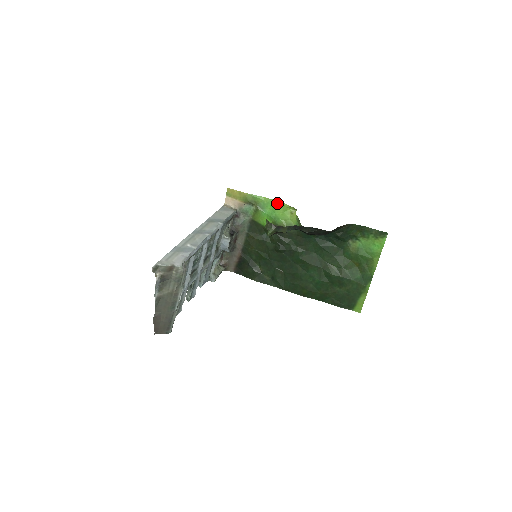
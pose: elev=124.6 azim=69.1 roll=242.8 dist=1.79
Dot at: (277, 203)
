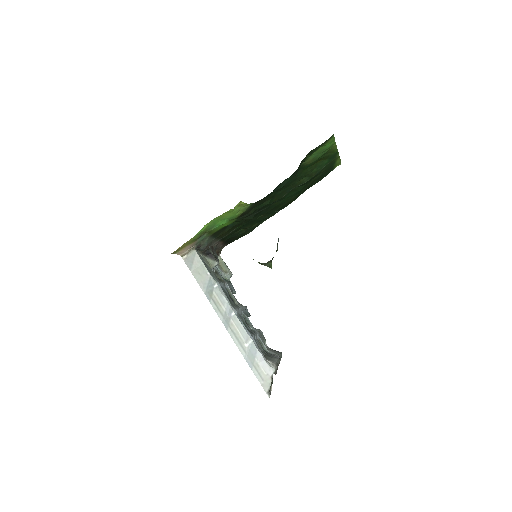
Dot at: (221, 216)
